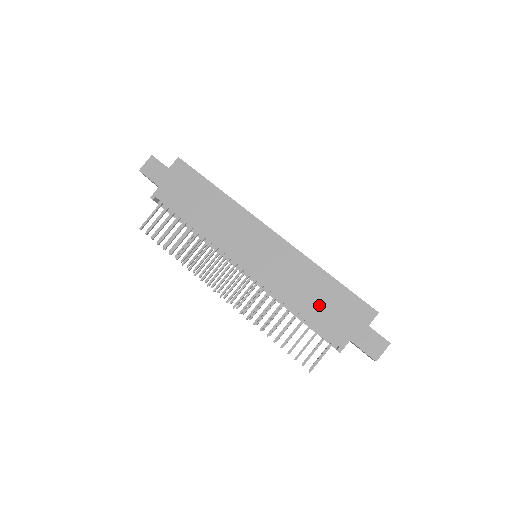
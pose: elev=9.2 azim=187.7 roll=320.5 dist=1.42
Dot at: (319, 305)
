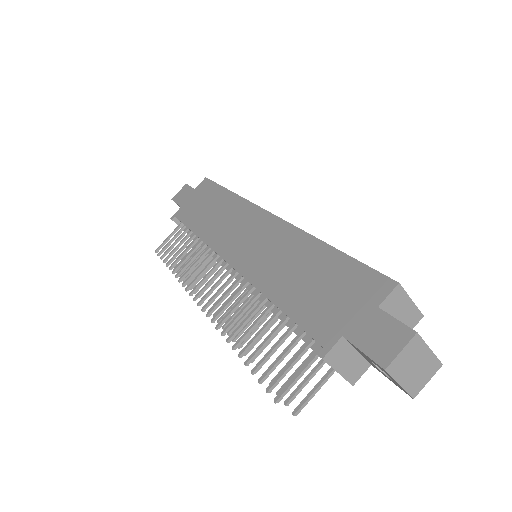
Dot at: (305, 288)
